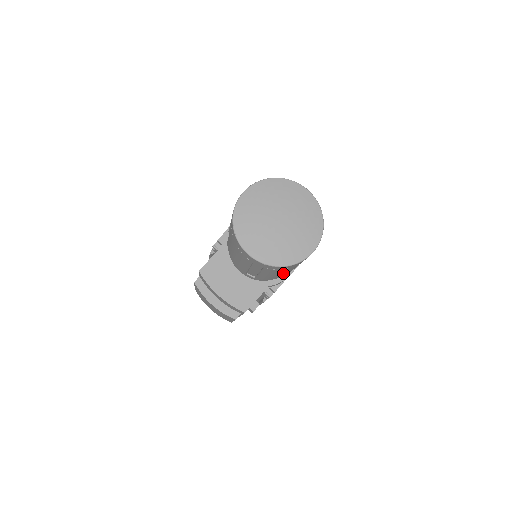
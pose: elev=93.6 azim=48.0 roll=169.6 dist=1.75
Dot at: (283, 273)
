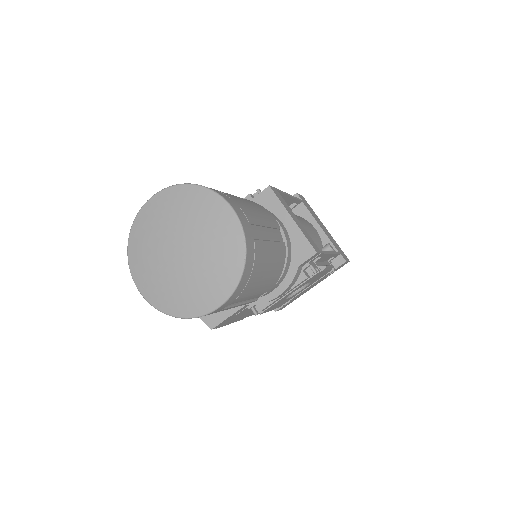
Dot at: occluded
